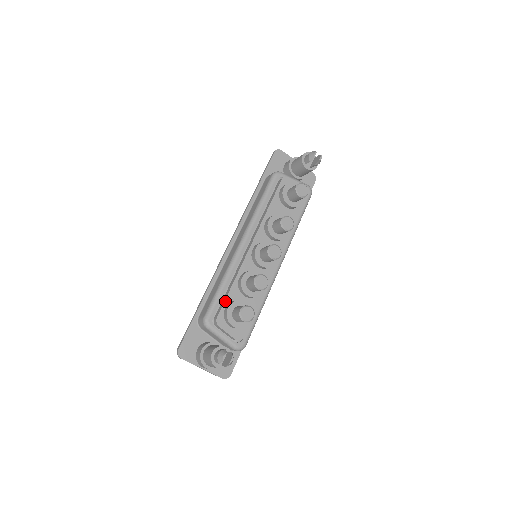
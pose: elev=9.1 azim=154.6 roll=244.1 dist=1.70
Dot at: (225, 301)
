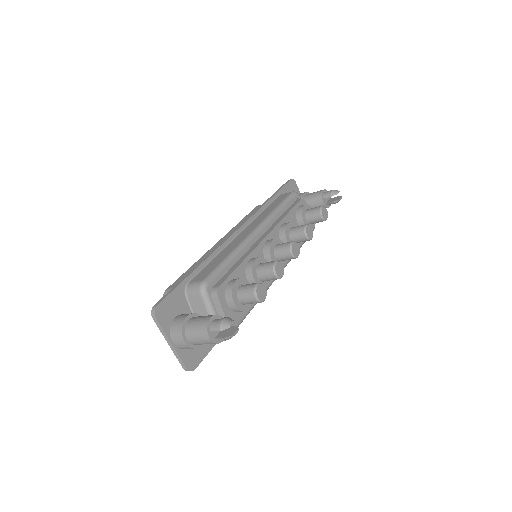
Dot at: (231, 274)
